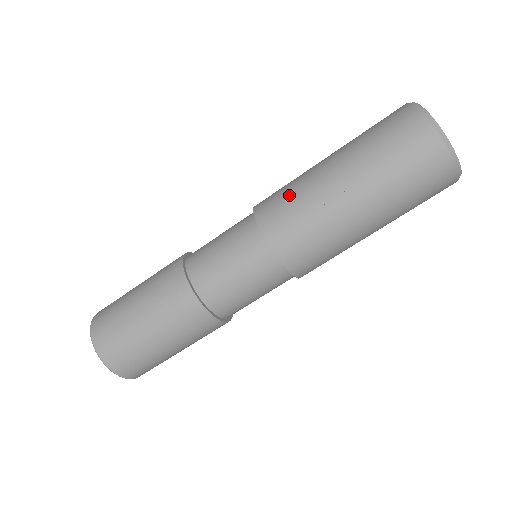
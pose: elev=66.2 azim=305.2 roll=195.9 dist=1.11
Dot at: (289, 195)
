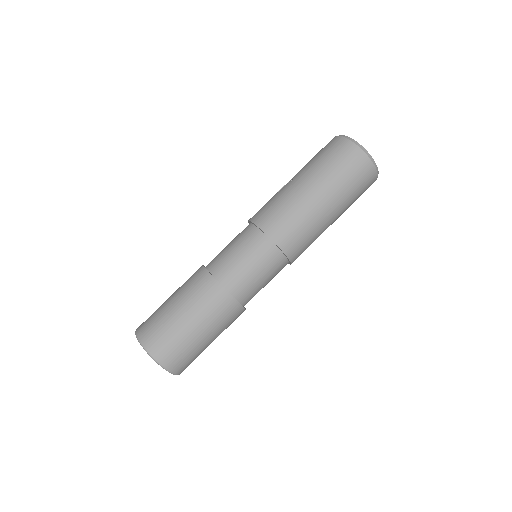
Dot at: occluded
